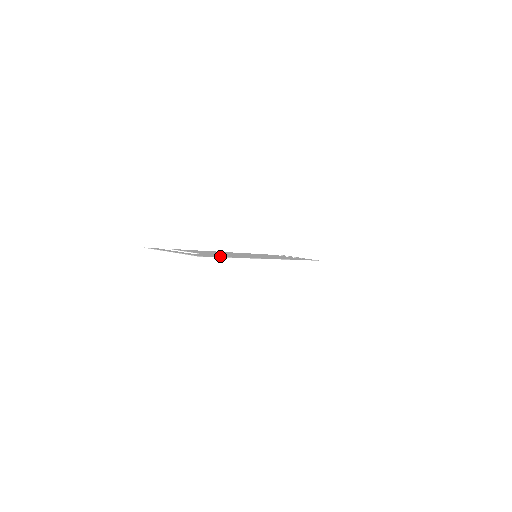
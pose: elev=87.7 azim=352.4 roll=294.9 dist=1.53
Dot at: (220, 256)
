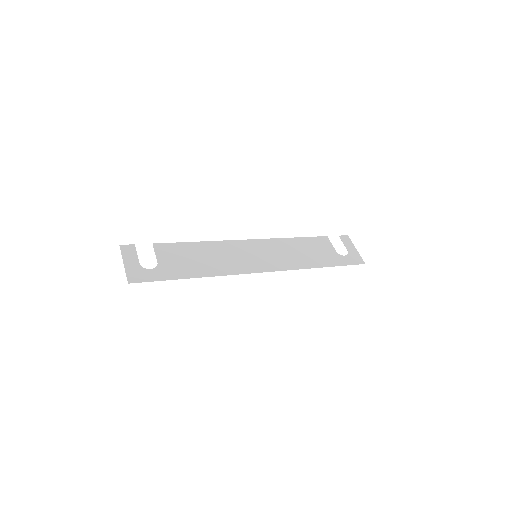
Dot at: (166, 276)
